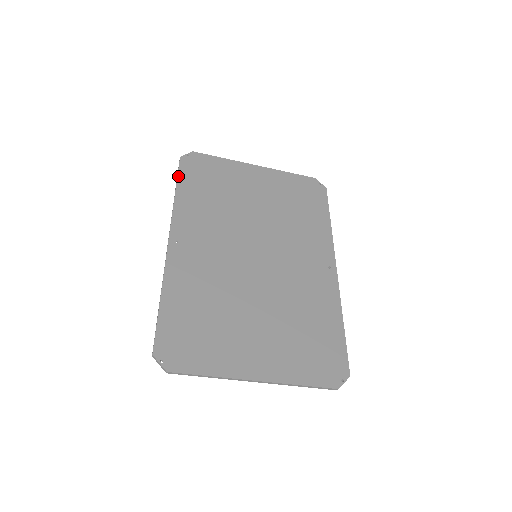
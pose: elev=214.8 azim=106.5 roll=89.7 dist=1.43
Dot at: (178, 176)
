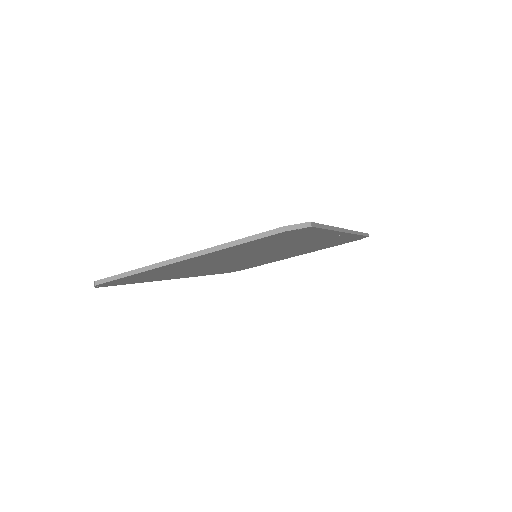
Dot at: occluded
